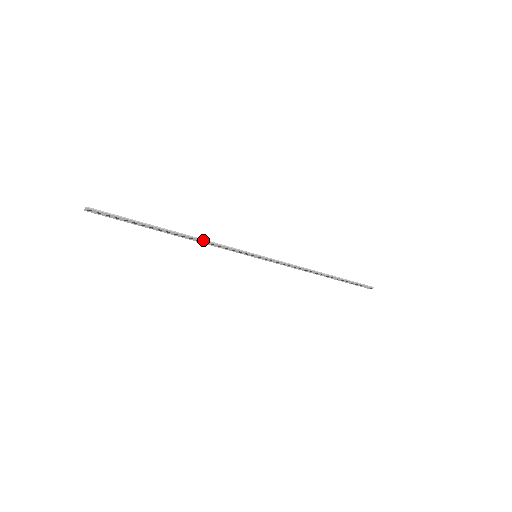
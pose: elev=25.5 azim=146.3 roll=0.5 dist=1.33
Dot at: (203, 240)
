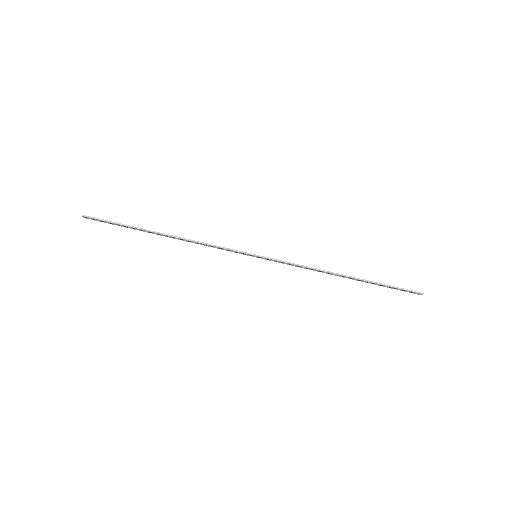
Dot at: (193, 241)
